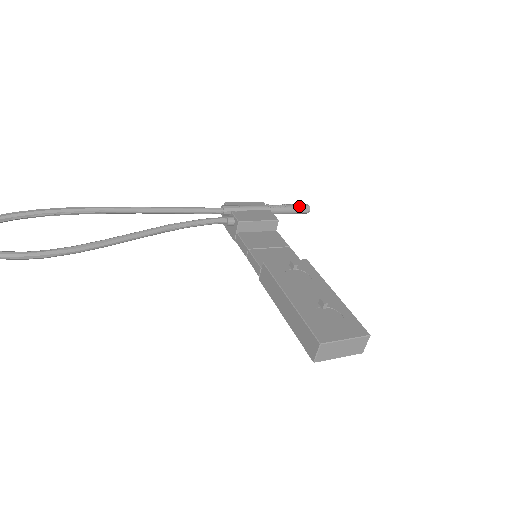
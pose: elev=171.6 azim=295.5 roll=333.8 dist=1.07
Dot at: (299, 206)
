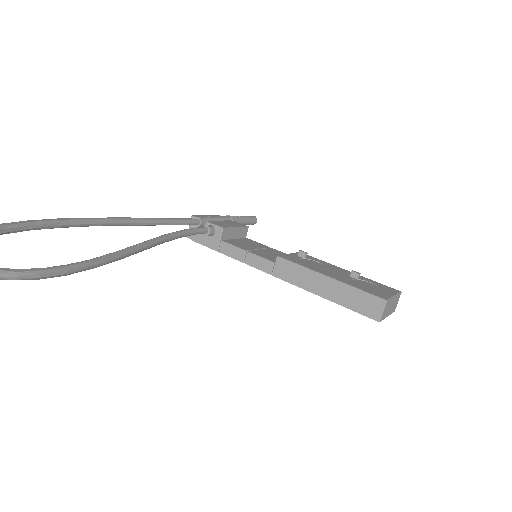
Dot at: (249, 217)
